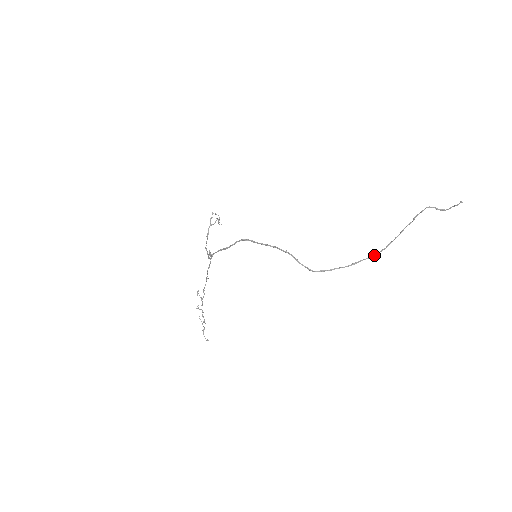
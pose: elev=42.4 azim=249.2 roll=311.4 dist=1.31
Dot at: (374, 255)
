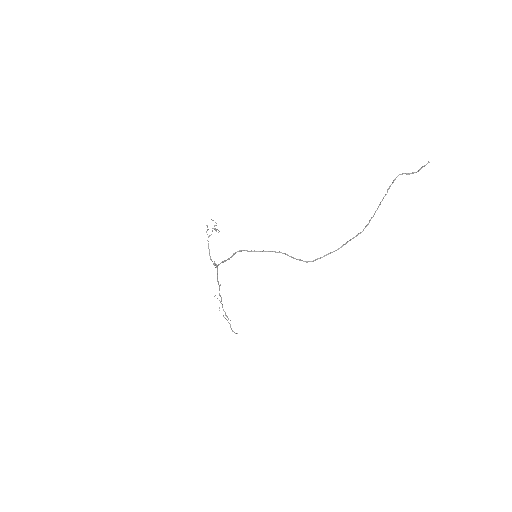
Dot at: (359, 233)
